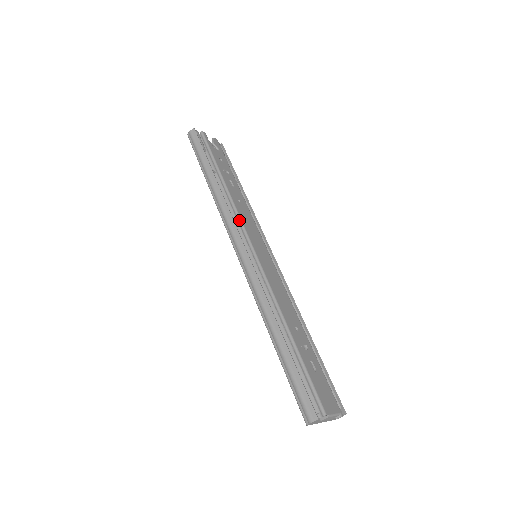
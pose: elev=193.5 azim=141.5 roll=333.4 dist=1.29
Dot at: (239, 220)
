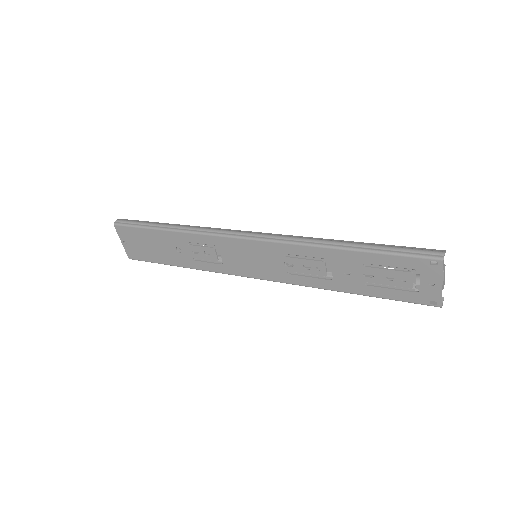
Dot at: occluded
